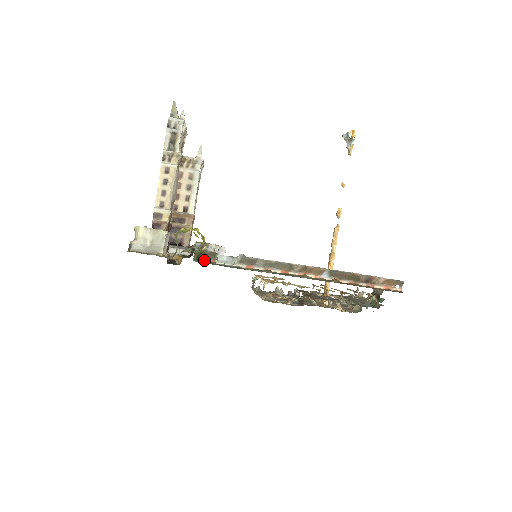
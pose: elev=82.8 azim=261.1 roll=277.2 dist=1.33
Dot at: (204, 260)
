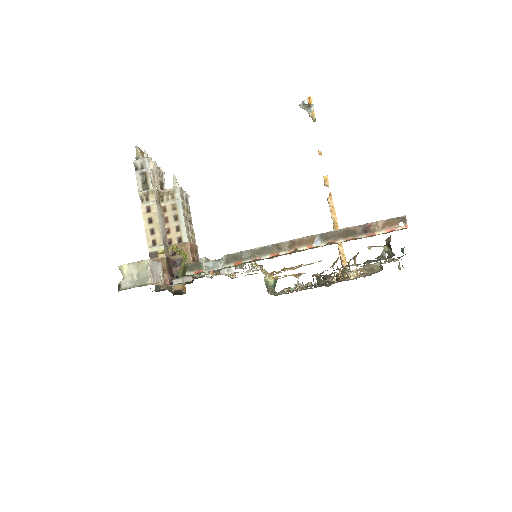
Dot at: (192, 274)
